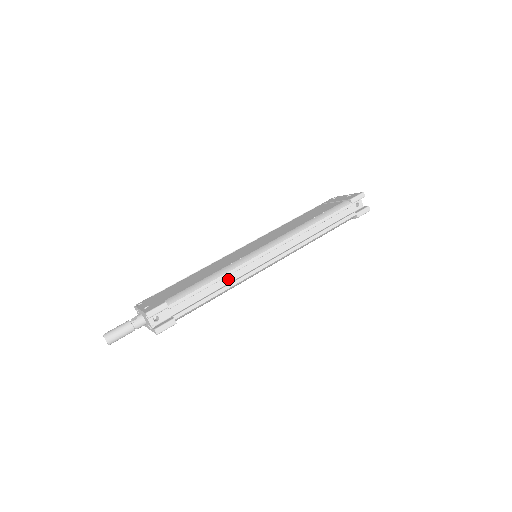
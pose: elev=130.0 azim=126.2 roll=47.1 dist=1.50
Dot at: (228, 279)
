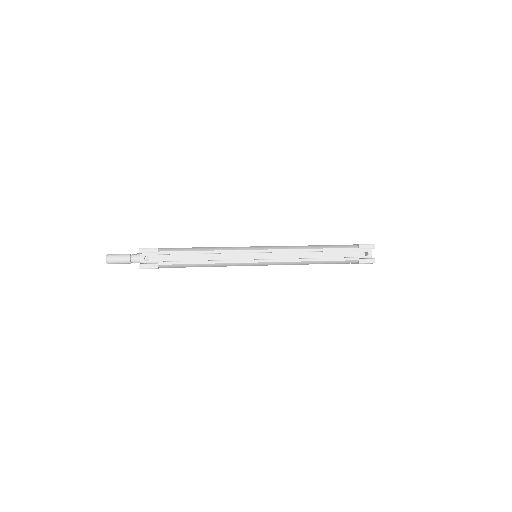
Dot at: (218, 257)
